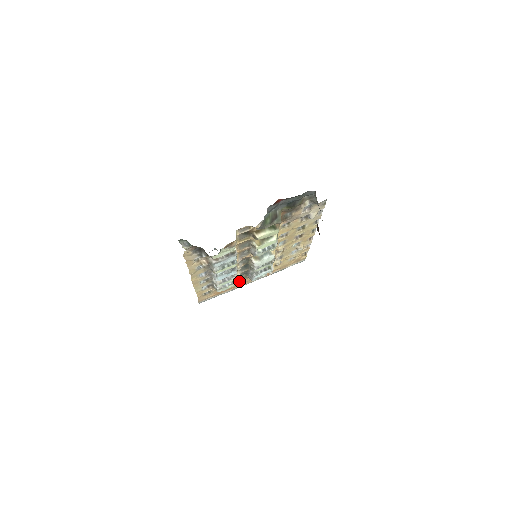
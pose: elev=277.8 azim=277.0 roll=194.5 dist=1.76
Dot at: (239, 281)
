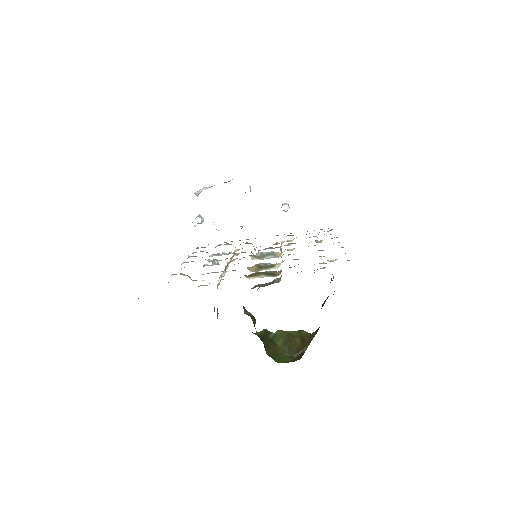
Dot at: occluded
